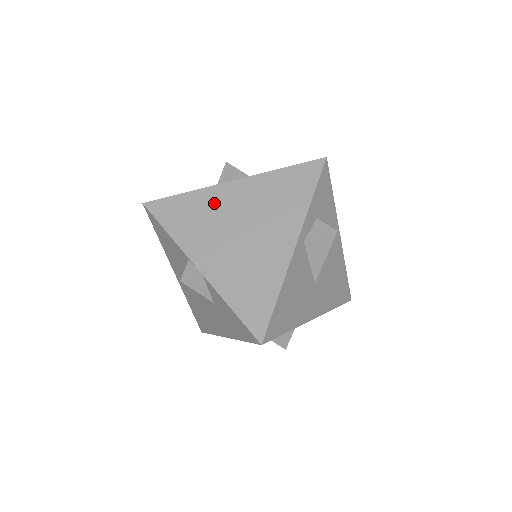
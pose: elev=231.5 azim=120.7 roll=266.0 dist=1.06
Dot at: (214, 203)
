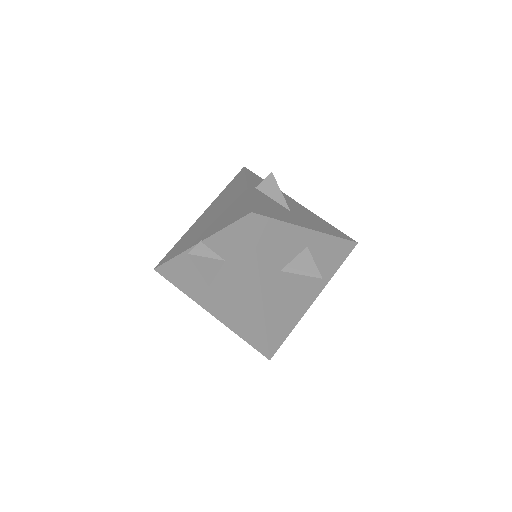
Dot at: (194, 228)
